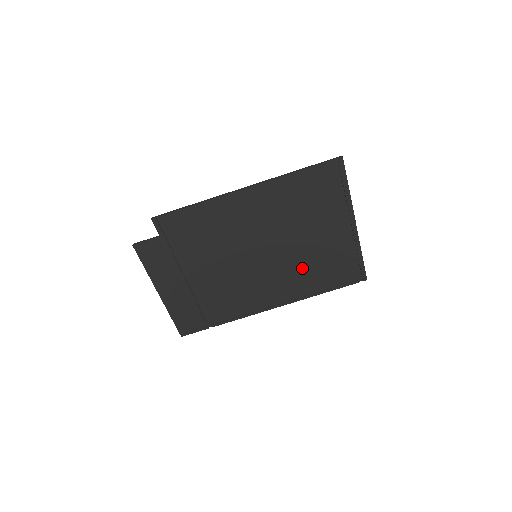
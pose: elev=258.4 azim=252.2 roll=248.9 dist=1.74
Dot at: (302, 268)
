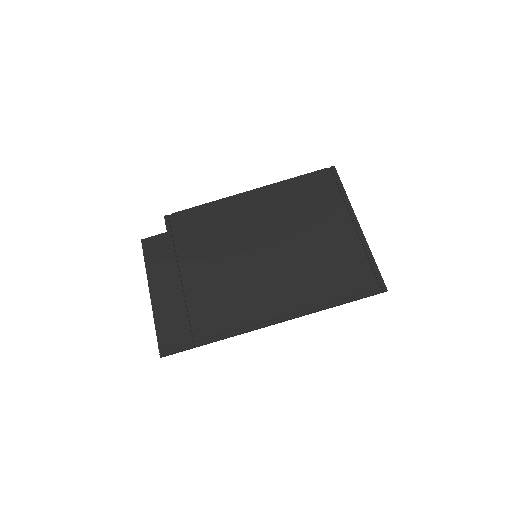
Dot at: (306, 271)
